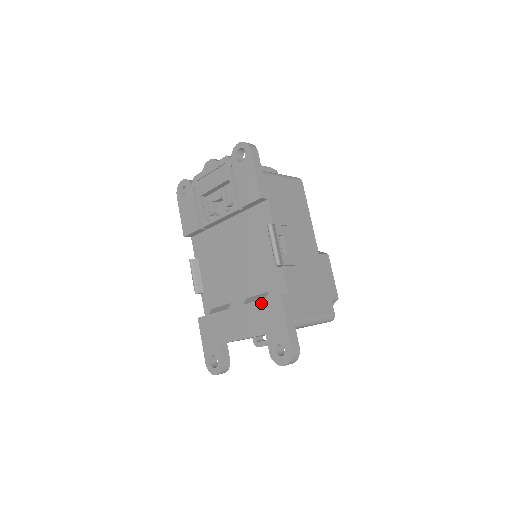
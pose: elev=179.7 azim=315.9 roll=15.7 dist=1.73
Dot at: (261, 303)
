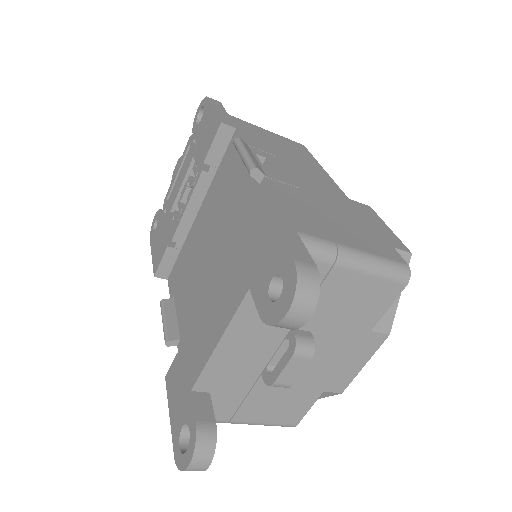
Dot at: (236, 244)
